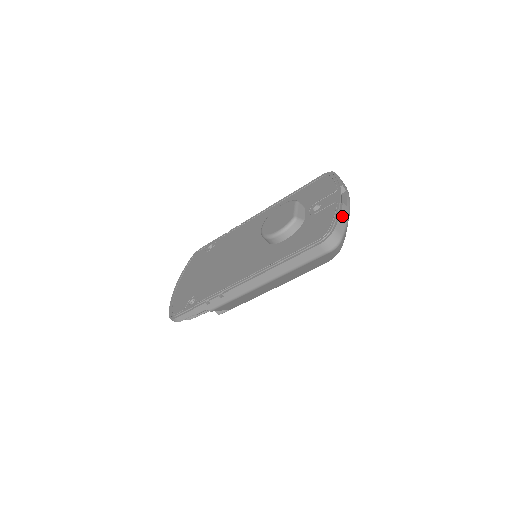
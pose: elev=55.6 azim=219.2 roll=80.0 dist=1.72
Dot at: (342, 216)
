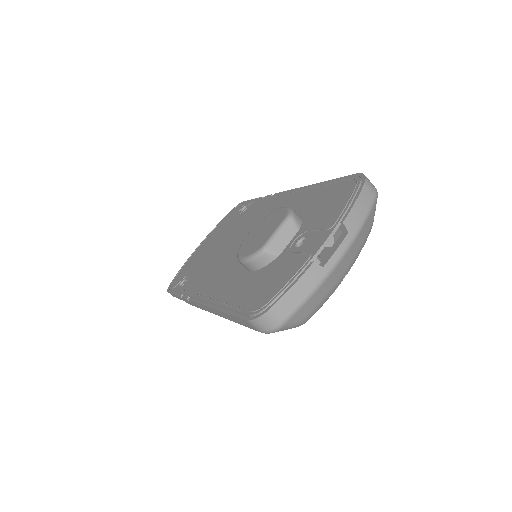
Dot at: (297, 288)
